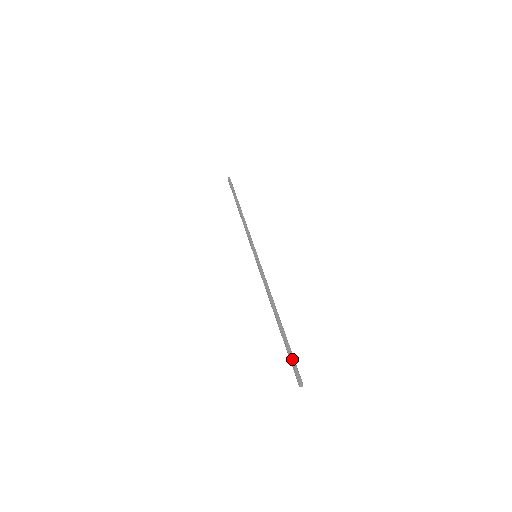
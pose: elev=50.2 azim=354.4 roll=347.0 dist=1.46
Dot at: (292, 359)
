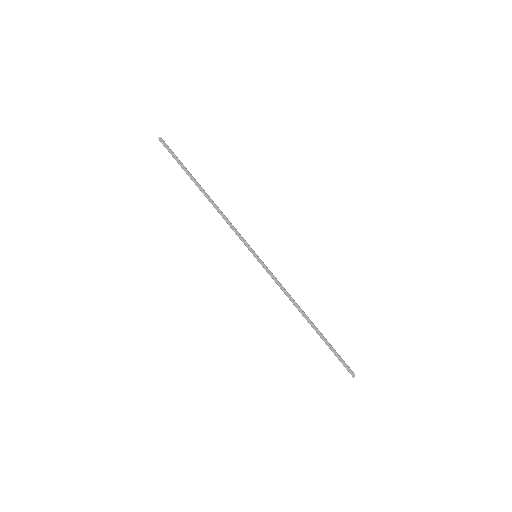
Dot at: (338, 358)
